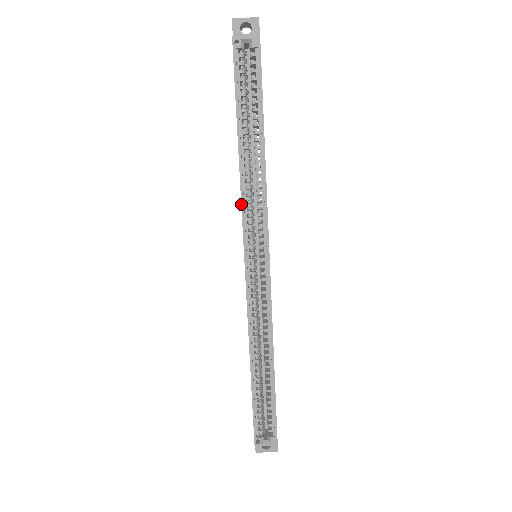
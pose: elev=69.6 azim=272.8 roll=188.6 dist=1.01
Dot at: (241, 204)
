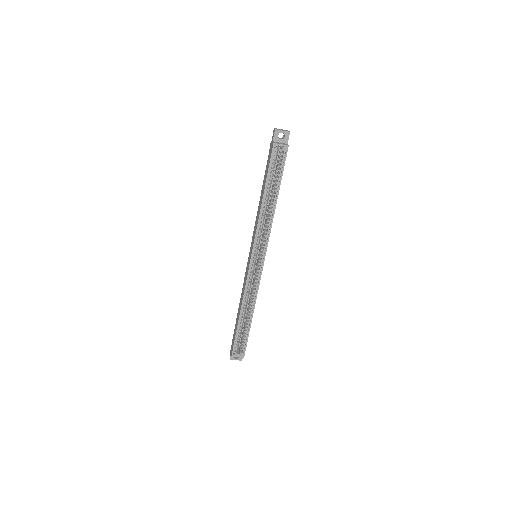
Dot at: (256, 230)
